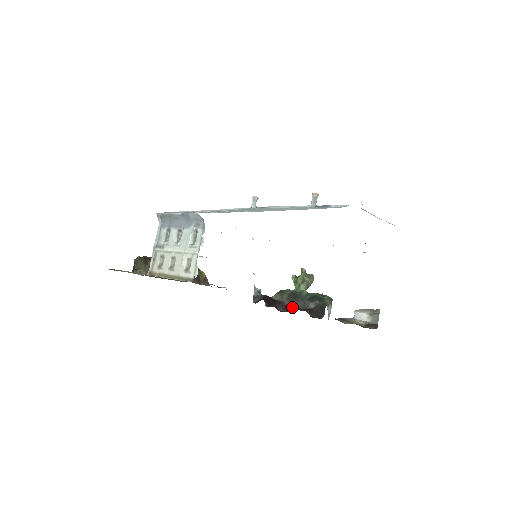
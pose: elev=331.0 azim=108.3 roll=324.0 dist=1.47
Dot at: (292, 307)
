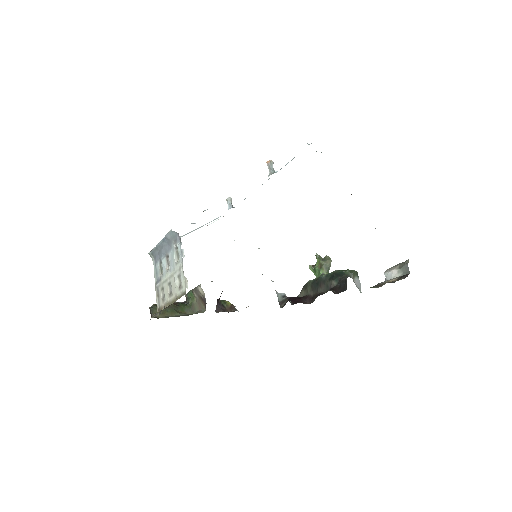
Dot at: (317, 295)
